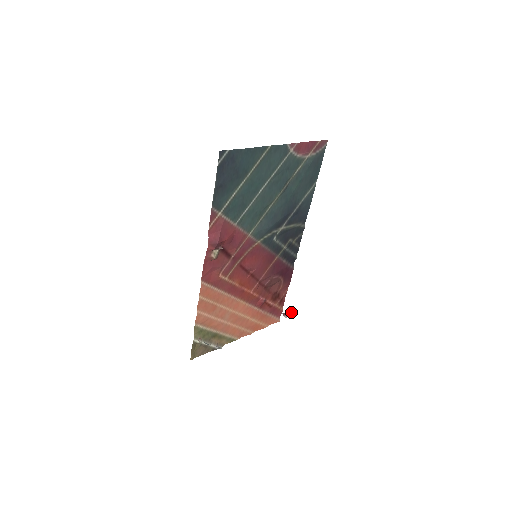
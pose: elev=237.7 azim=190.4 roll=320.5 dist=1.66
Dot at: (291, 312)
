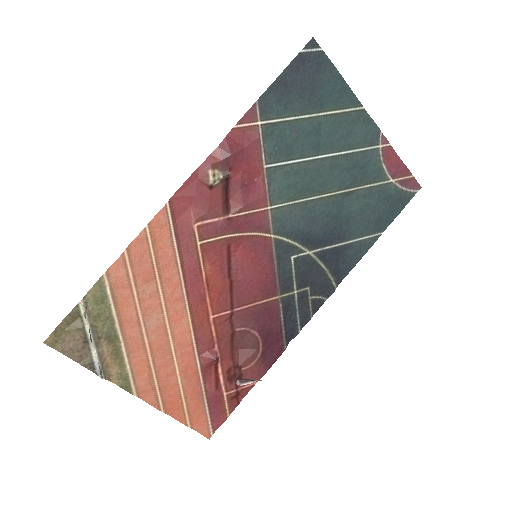
Dot at: (252, 379)
